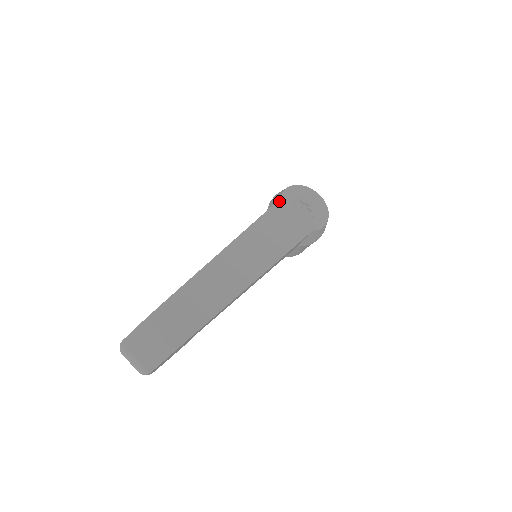
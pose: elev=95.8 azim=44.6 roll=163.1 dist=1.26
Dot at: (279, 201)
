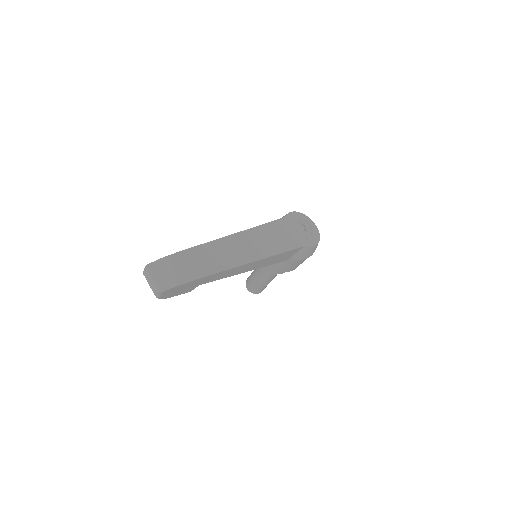
Dot at: (284, 218)
